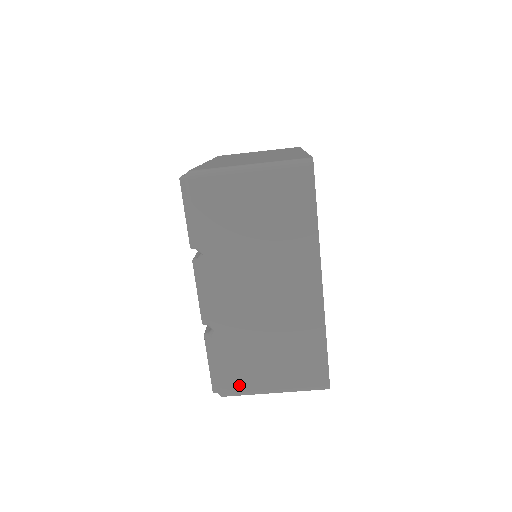
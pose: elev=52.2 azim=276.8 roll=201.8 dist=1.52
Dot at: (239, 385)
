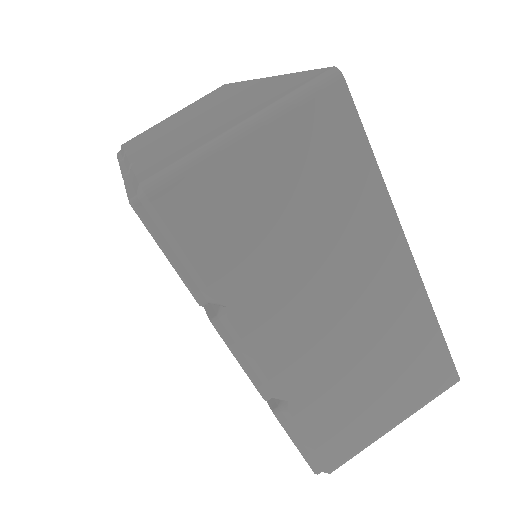
Dot at: (349, 447)
